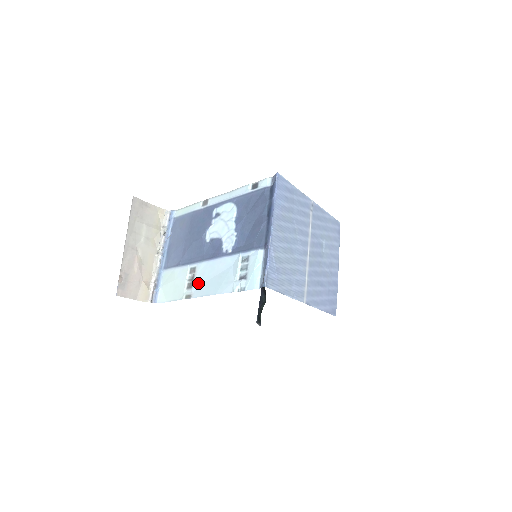
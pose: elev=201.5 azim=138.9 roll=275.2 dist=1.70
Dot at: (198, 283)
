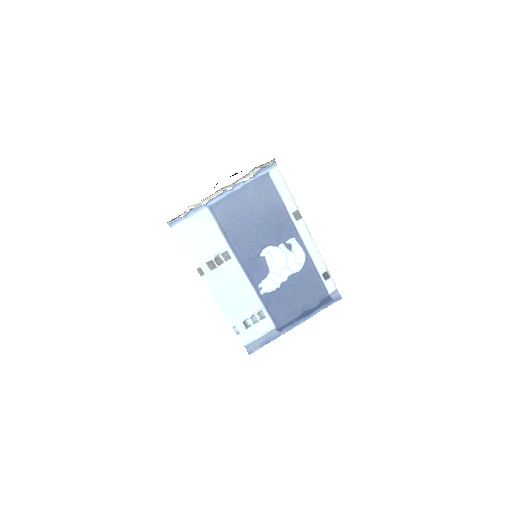
Dot at: (219, 274)
